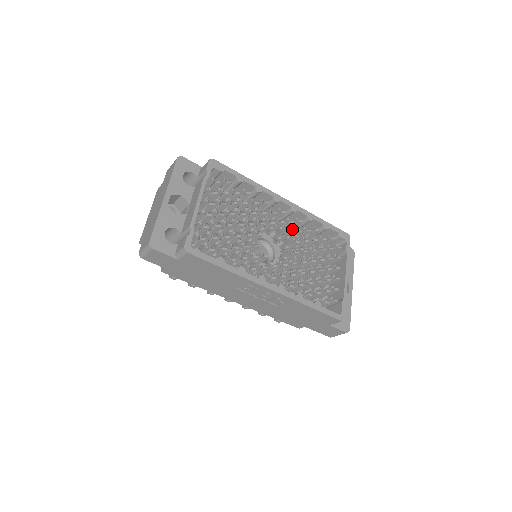
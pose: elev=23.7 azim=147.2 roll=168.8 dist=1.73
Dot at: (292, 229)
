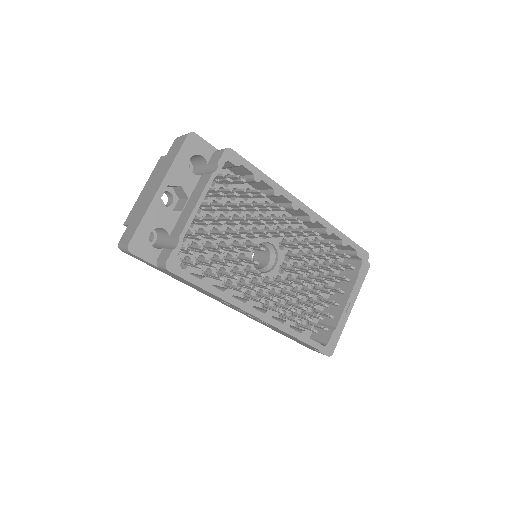
Dot at: (304, 242)
